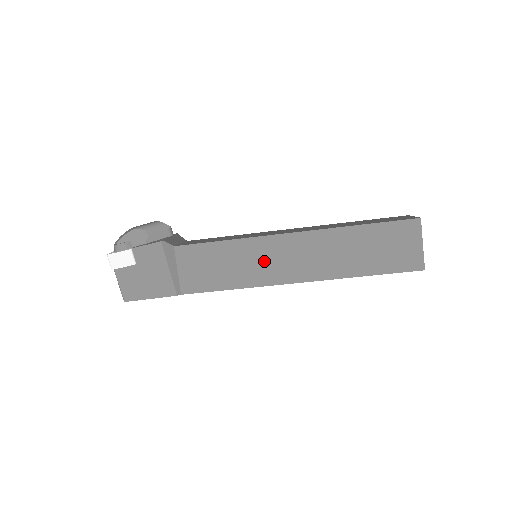
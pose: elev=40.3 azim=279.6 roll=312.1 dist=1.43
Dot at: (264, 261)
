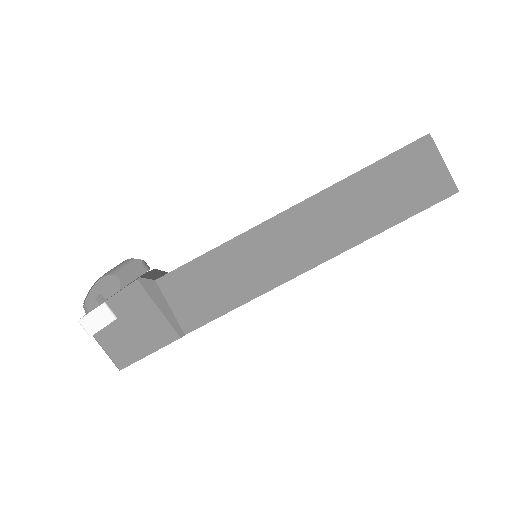
Dot at: (268, 255)
